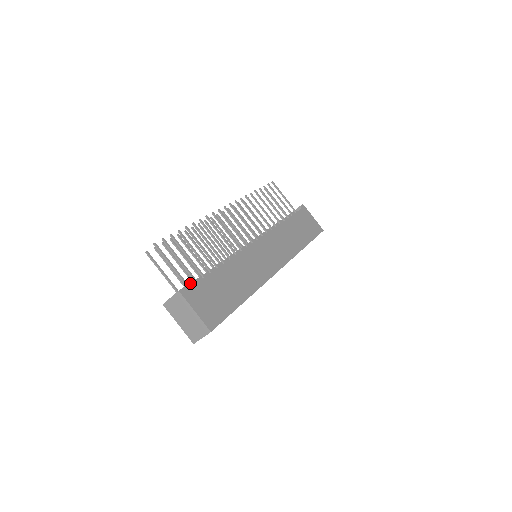
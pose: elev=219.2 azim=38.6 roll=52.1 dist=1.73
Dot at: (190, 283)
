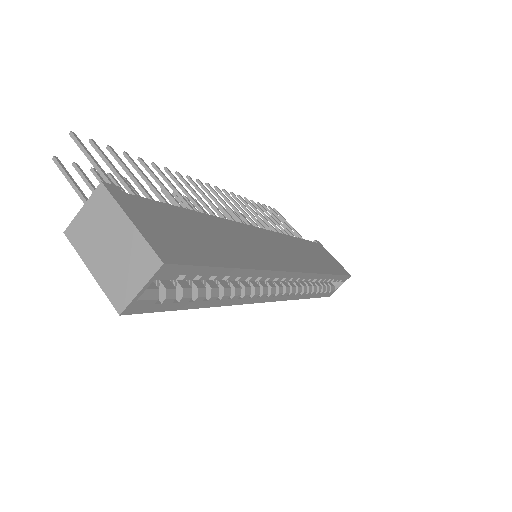
Dot at: occluded
